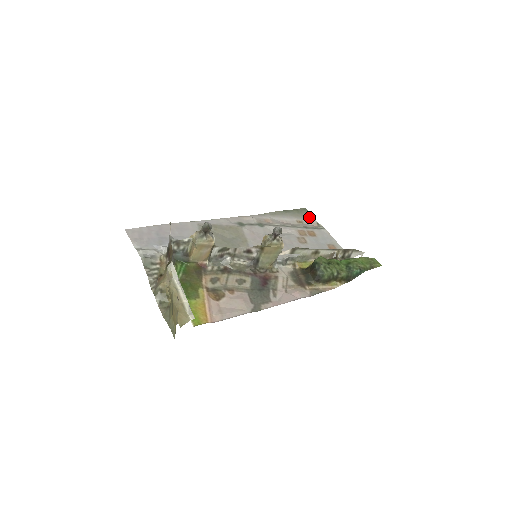
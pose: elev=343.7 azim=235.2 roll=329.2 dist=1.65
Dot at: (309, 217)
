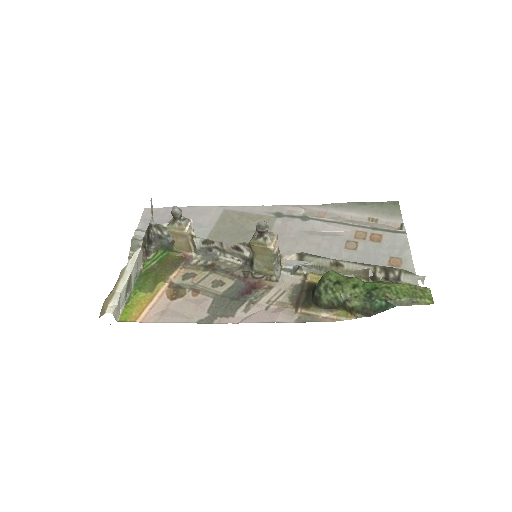
Dot at: (394, 214)
